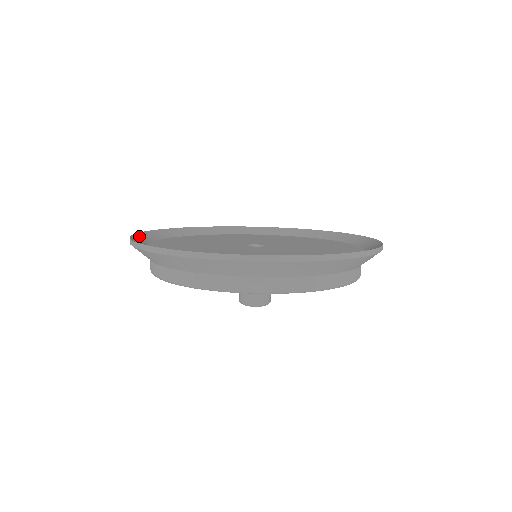
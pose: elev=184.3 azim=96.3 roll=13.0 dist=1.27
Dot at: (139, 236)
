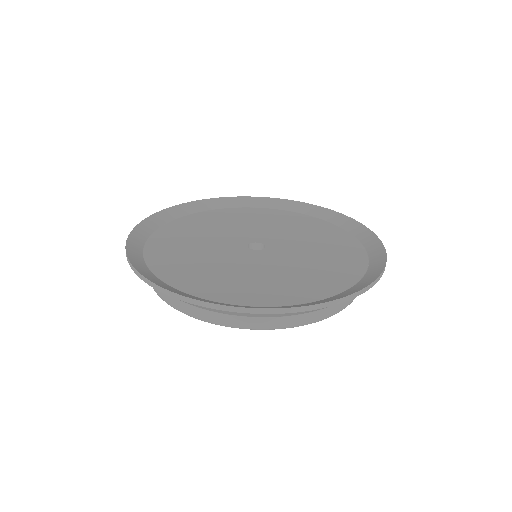
Dot at: (131, 241)
